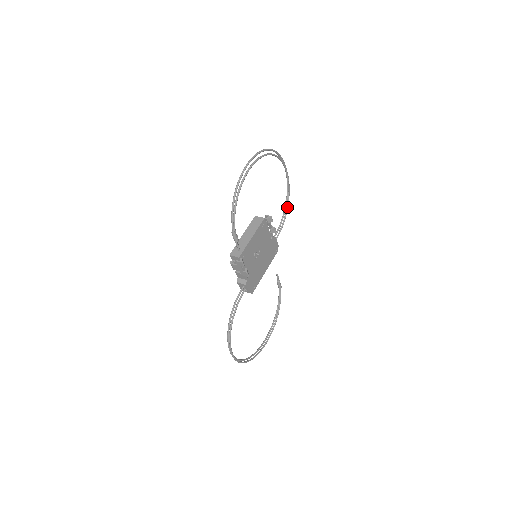
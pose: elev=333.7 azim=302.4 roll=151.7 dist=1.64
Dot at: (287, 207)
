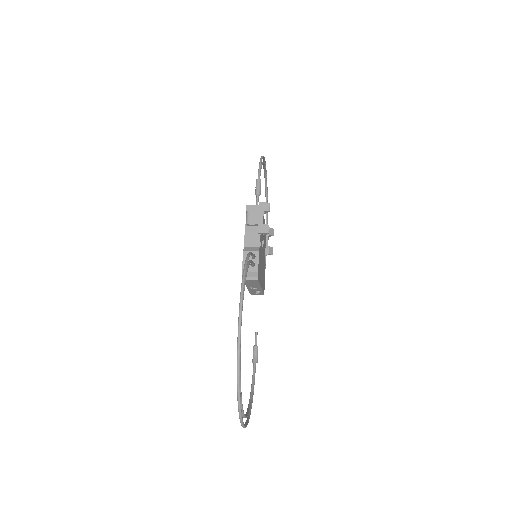
Dot at: occluded
